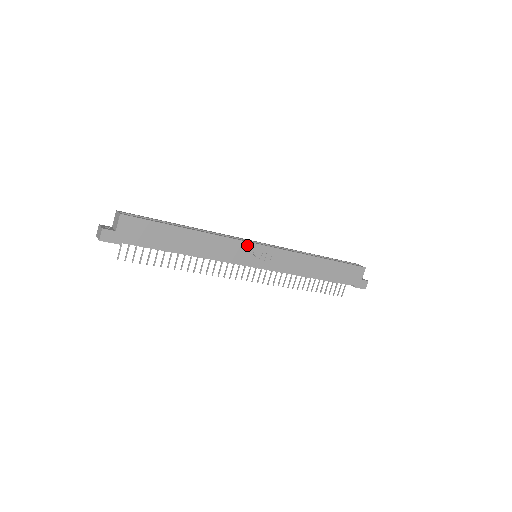
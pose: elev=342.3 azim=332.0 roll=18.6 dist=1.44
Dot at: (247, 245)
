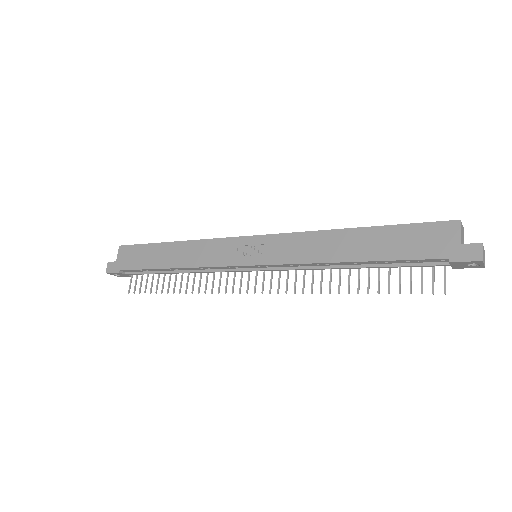
Dot at: (232, 241)
